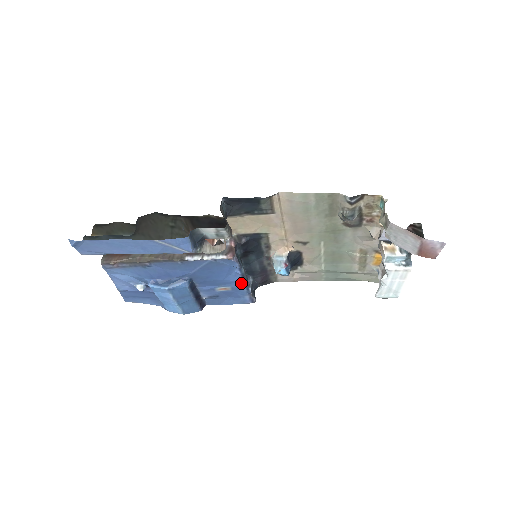
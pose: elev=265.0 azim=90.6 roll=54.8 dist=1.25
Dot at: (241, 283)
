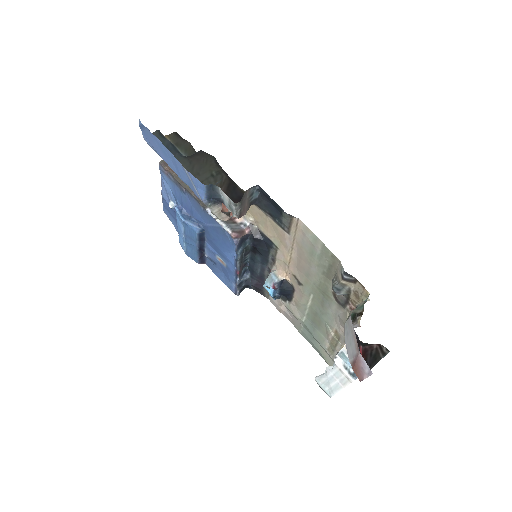
Dot at: (234, 268)
